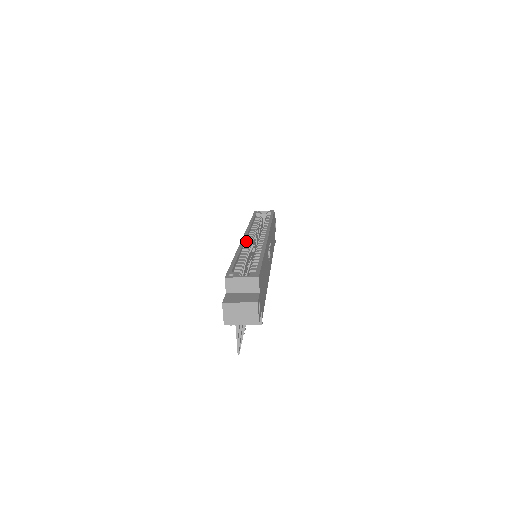
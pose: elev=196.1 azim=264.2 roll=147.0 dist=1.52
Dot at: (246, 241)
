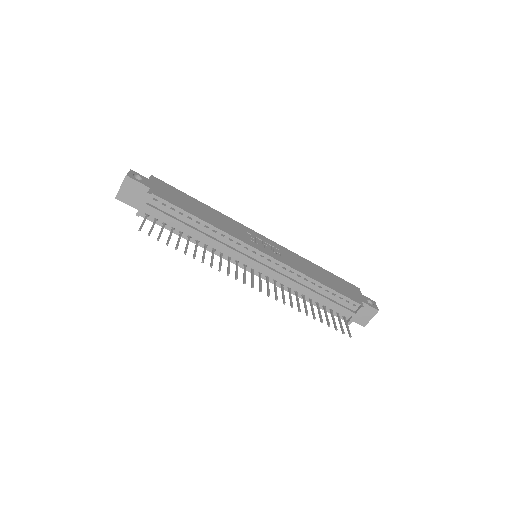
Dot at: occluded
